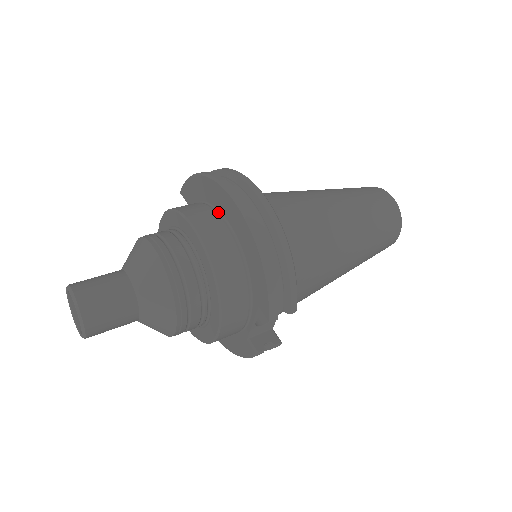
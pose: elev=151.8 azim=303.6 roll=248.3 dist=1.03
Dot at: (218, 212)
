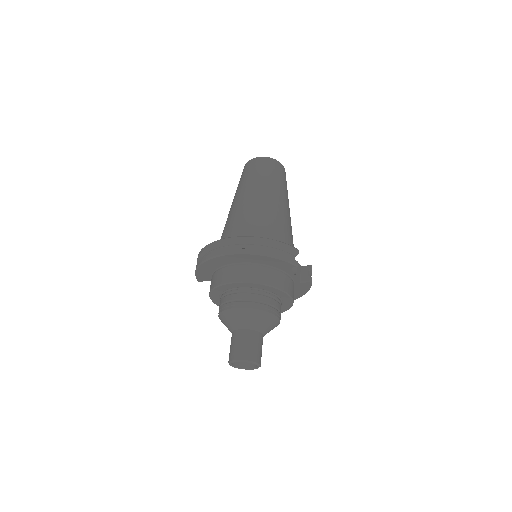
Dot at: (226, 266)
